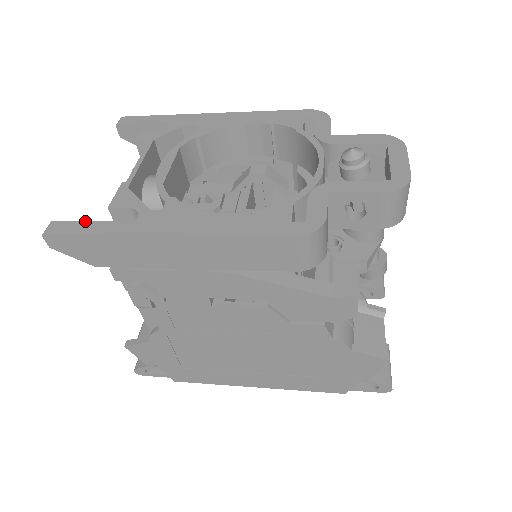
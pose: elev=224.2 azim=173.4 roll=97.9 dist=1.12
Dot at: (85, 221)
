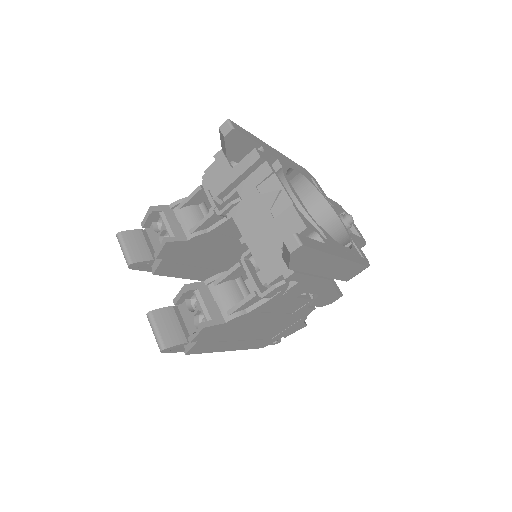
Dot at: (309, 238)
